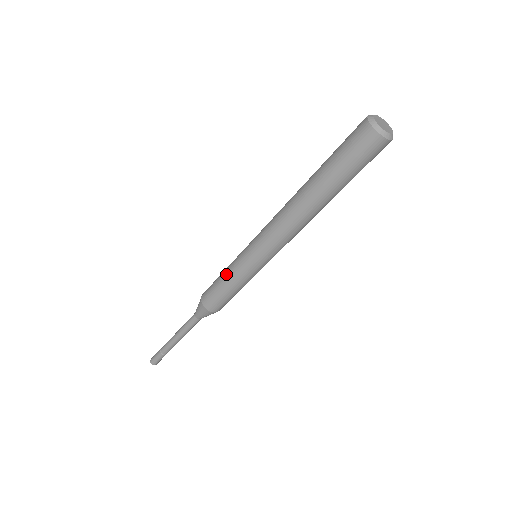
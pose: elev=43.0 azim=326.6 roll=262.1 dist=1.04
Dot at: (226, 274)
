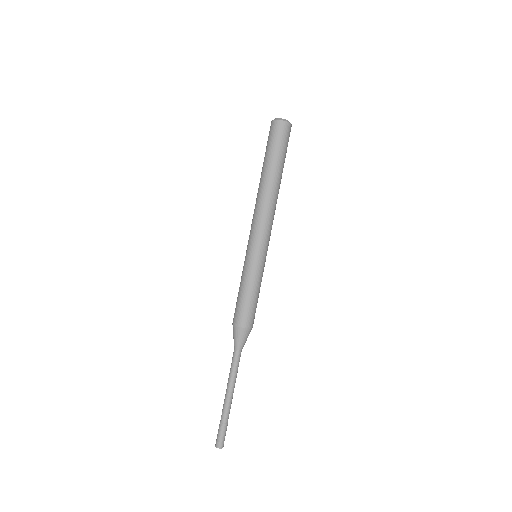
Dot at: (241, 282)
